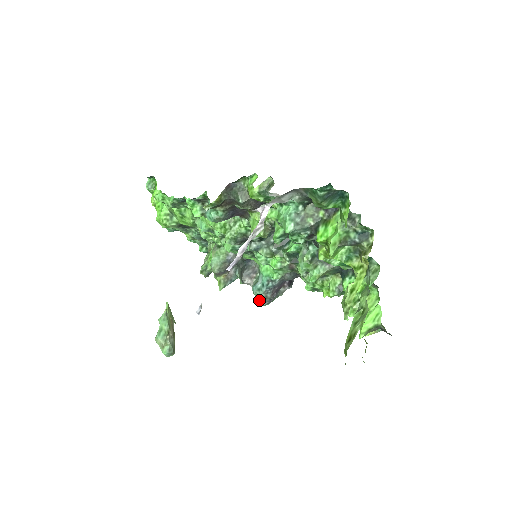
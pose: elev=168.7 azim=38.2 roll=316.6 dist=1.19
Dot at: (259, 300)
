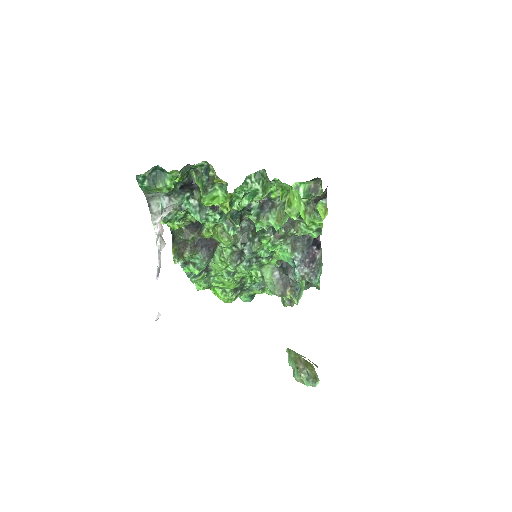
Dot at: (309, 281)
